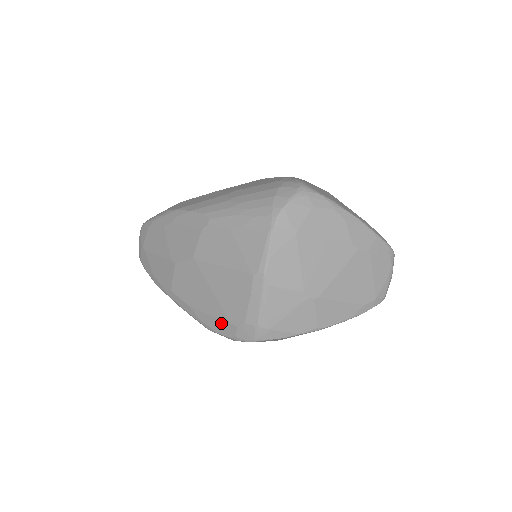
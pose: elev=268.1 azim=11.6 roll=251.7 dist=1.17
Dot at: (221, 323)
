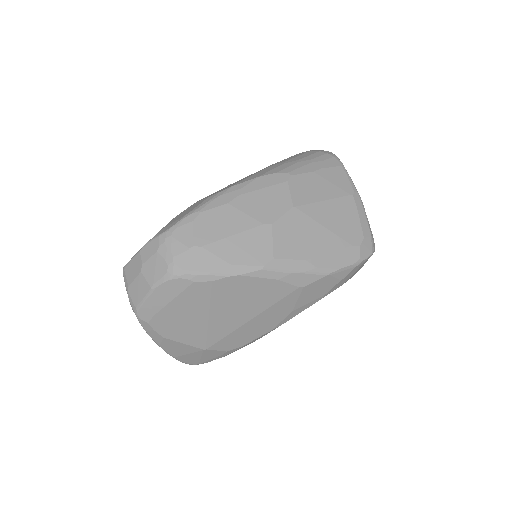
Dot at: (343, 253)
